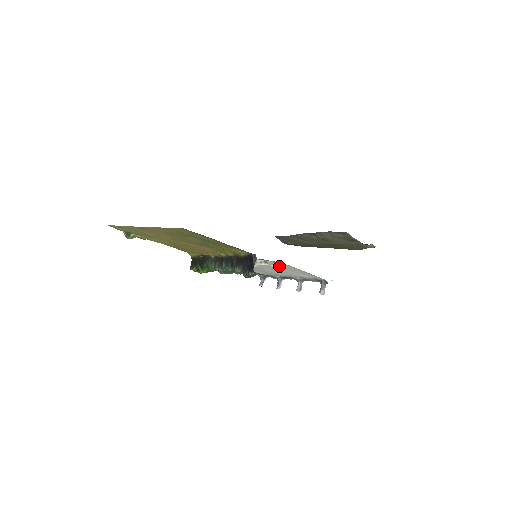
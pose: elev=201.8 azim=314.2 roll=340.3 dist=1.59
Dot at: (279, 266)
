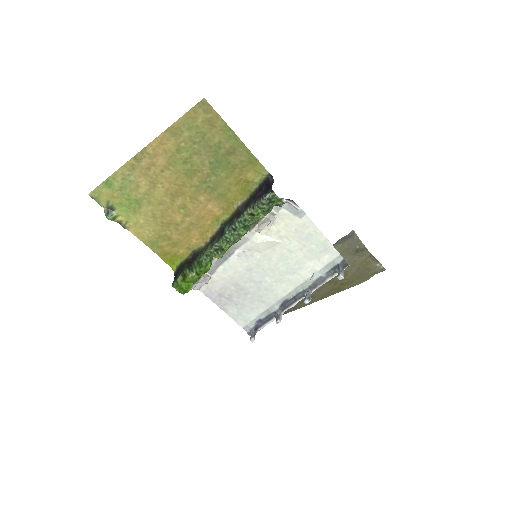
Dot at: (290, 238)
